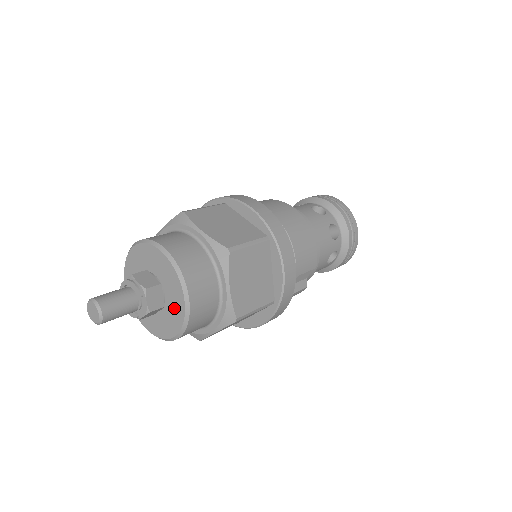
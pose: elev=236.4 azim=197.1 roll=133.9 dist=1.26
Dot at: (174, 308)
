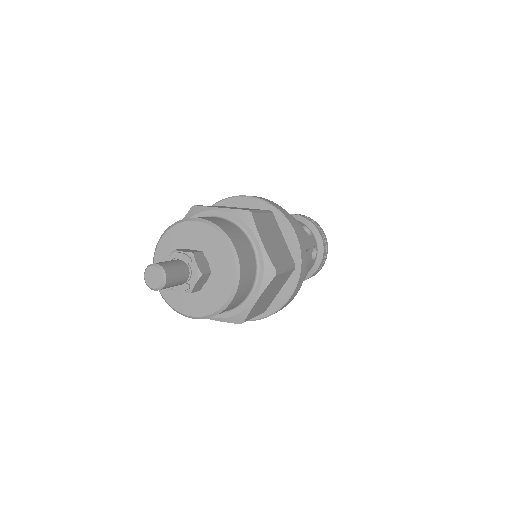
Dot at: (222, 268)
